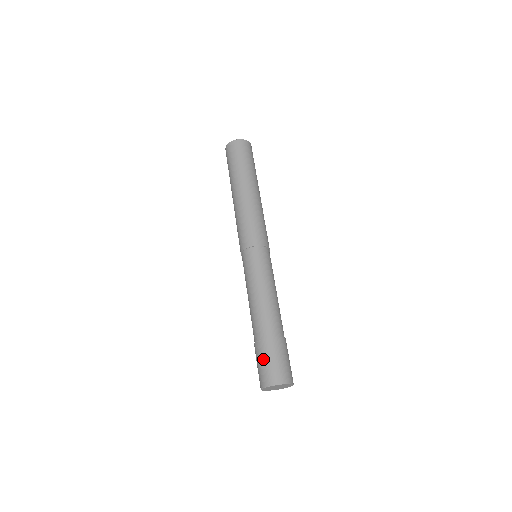
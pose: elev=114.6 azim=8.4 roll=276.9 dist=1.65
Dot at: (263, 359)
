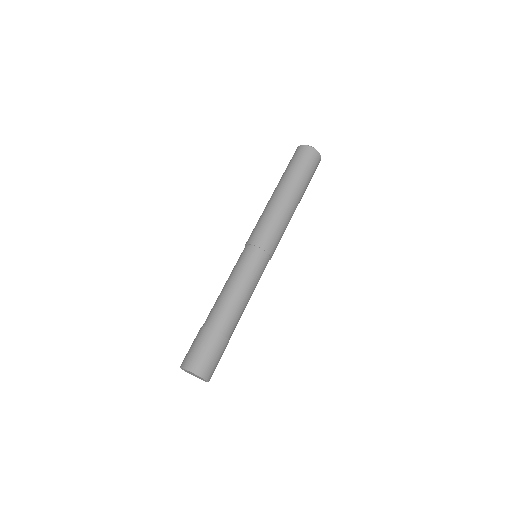
Dot at: (196, 344)
